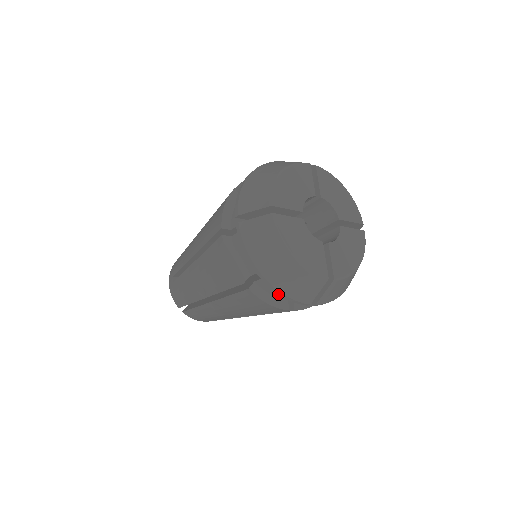
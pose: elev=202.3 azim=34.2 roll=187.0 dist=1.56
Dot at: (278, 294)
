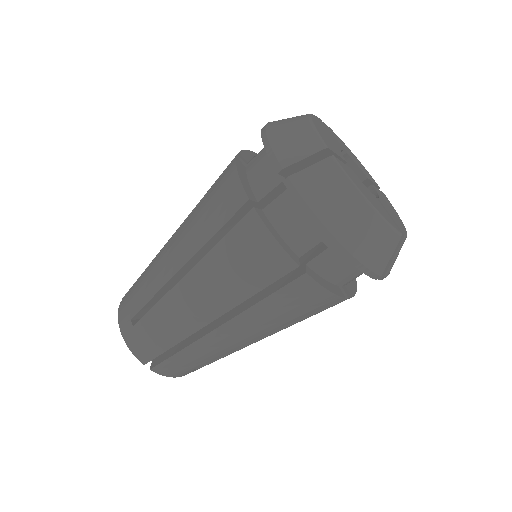
Dot at: occluded
